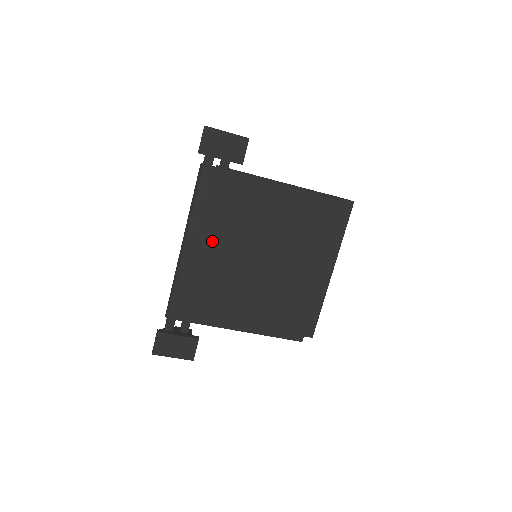
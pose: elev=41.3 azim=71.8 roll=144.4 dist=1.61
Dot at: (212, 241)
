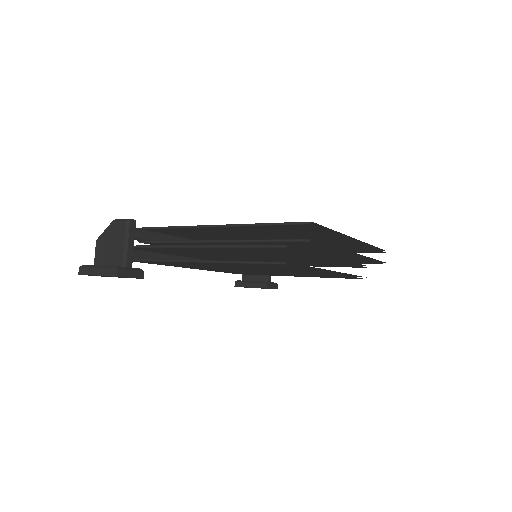
Dot at: (203, 268)
